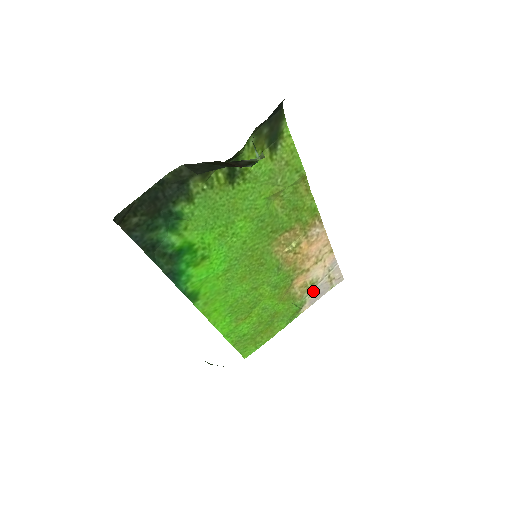
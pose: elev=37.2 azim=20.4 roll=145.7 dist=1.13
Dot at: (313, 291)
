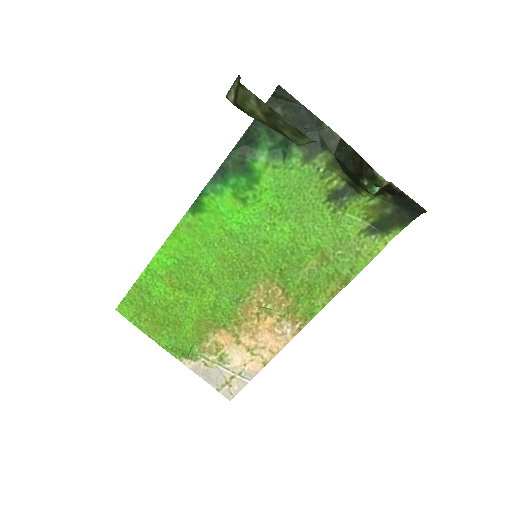
Dot at: (212, 364)
